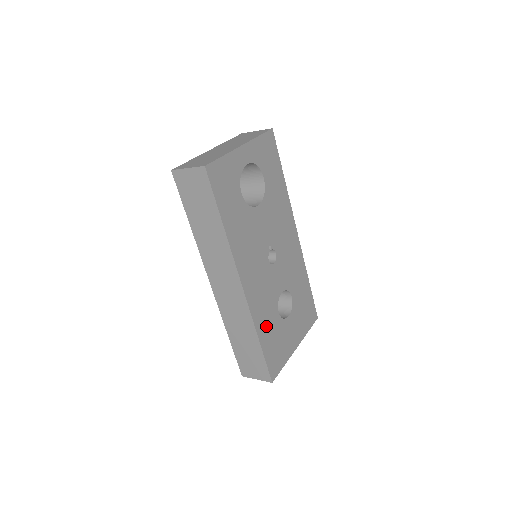
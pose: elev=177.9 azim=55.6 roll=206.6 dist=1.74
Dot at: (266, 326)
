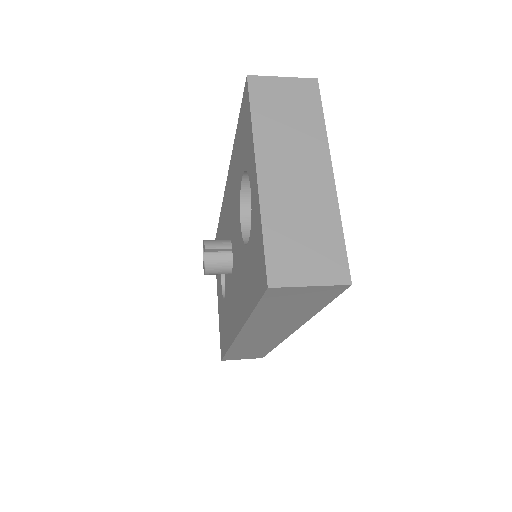
Dot at: occluded
